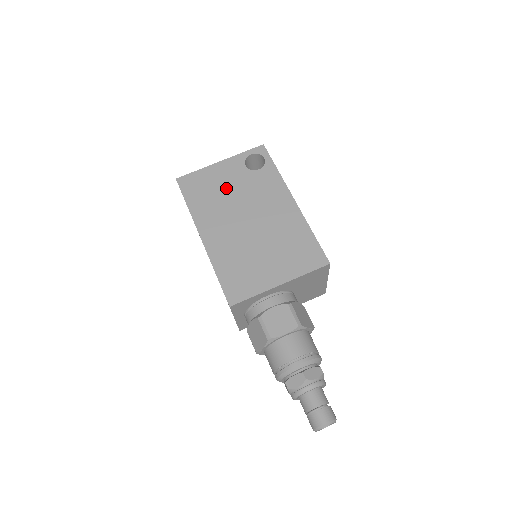
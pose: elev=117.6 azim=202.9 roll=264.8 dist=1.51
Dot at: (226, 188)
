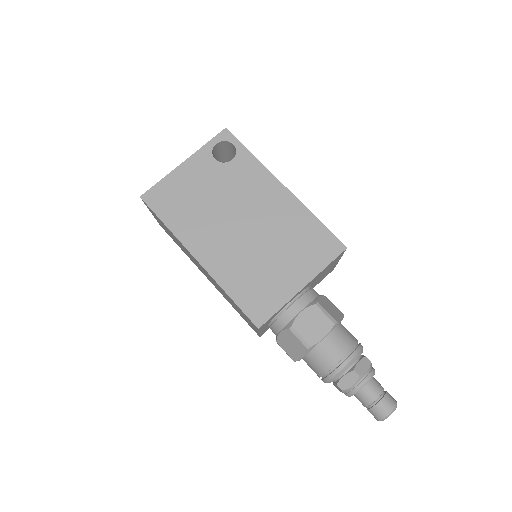
Dot at: (203, 192)
